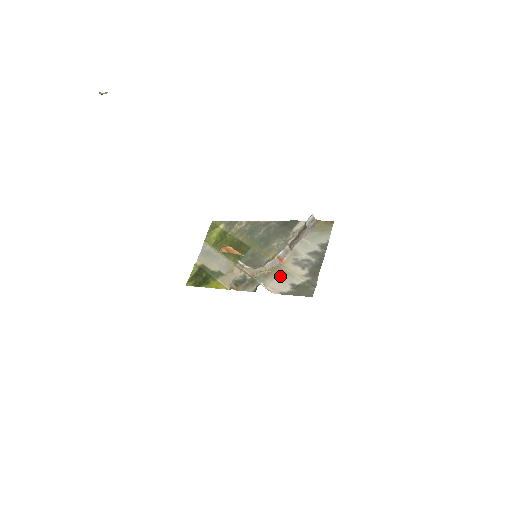
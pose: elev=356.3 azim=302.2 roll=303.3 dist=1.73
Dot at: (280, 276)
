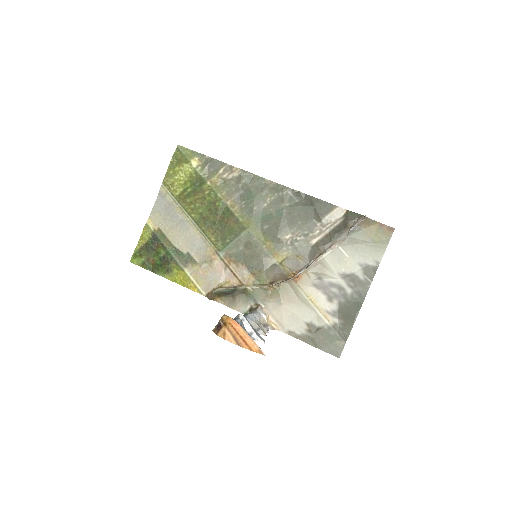
Dot at: (292, 304)
